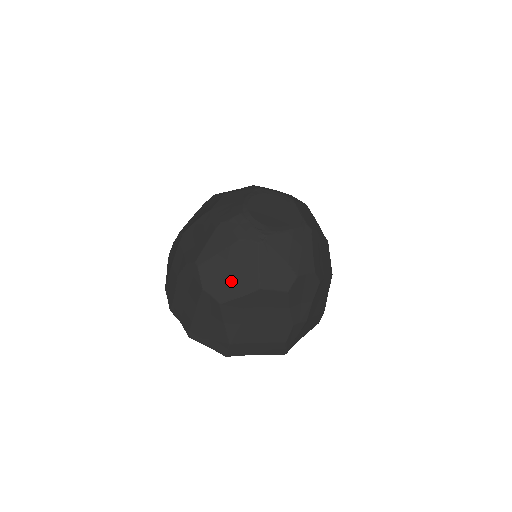
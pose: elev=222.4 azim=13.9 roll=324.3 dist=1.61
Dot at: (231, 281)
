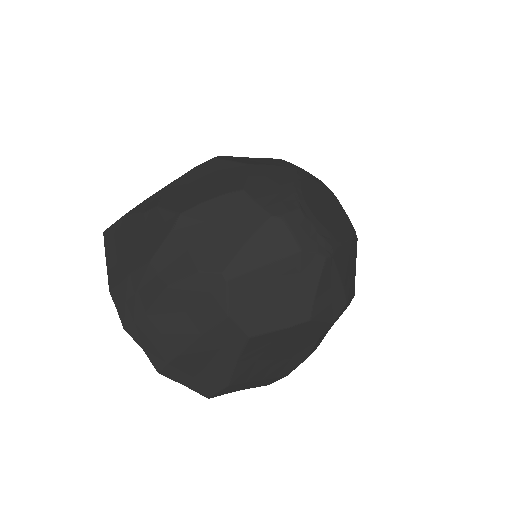
Dot at: (273, 306)
